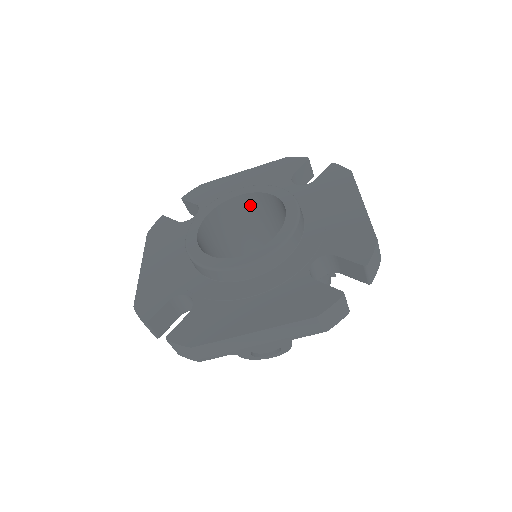
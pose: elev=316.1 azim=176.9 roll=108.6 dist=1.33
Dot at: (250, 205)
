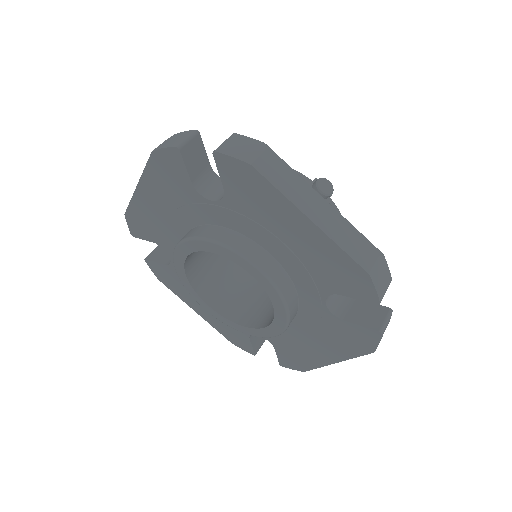
Dot at: occluded
